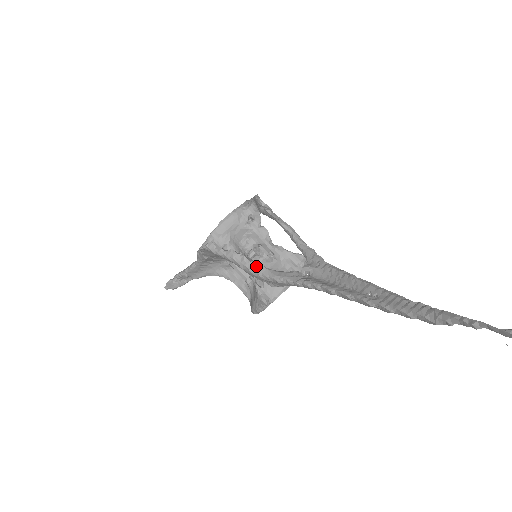
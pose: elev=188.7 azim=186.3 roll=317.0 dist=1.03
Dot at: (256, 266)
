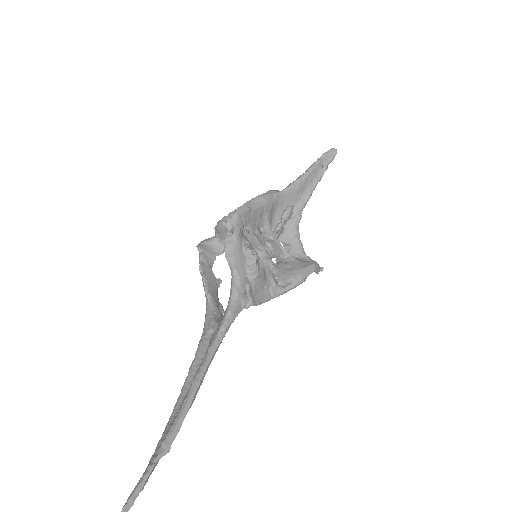
Dot at: (205, 293)
